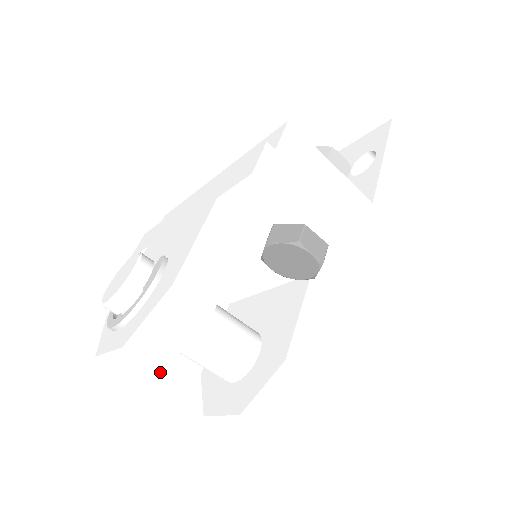
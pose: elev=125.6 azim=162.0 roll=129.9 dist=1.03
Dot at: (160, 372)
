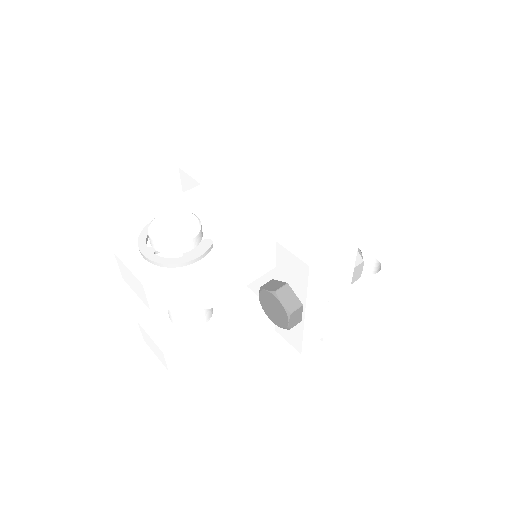
Dot at: (147, 306)
